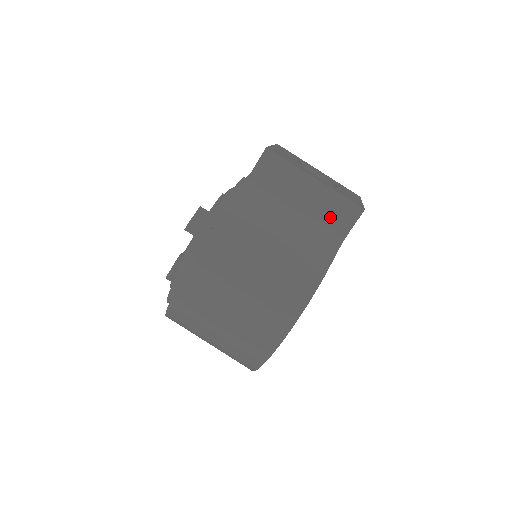
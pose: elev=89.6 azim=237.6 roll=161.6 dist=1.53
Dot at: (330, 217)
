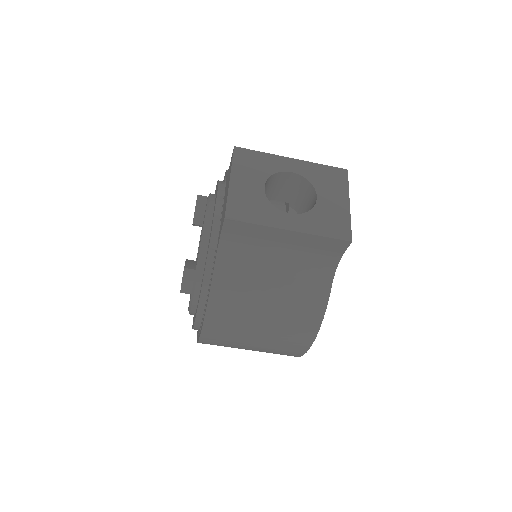
Dot at: (317, 252)
